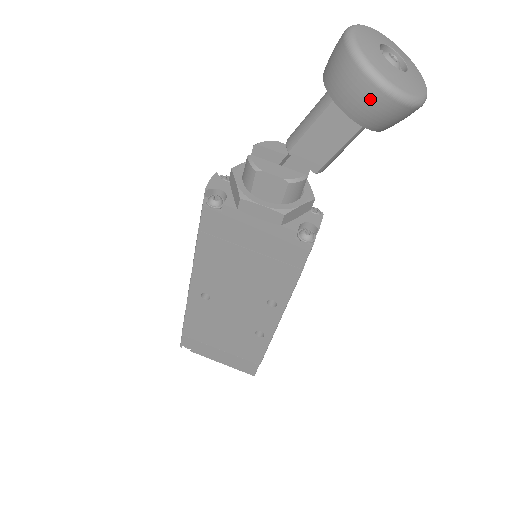
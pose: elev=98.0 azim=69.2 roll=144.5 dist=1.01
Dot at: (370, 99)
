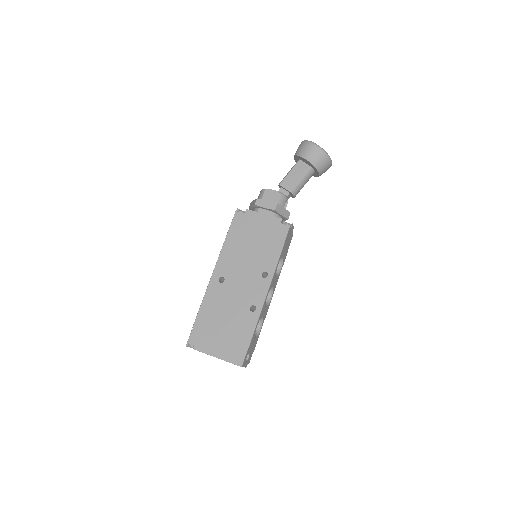
Dot at: (312, 149)
